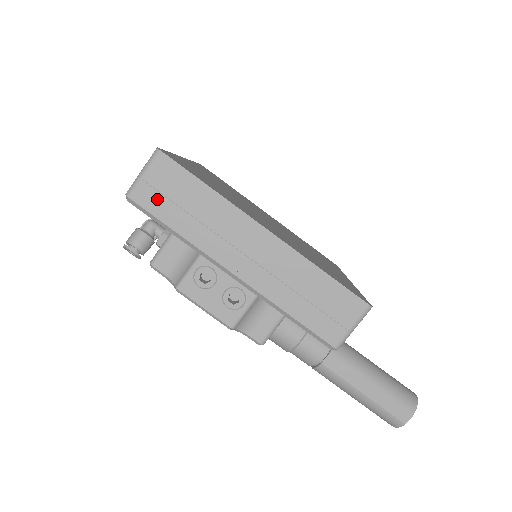
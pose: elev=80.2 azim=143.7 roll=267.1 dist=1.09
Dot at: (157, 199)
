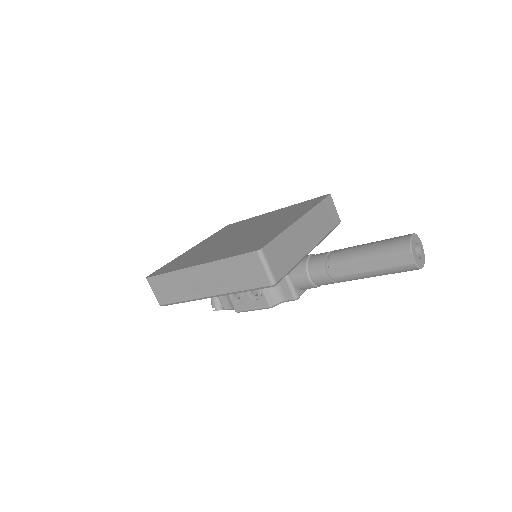
Dot at: (165, 296)
